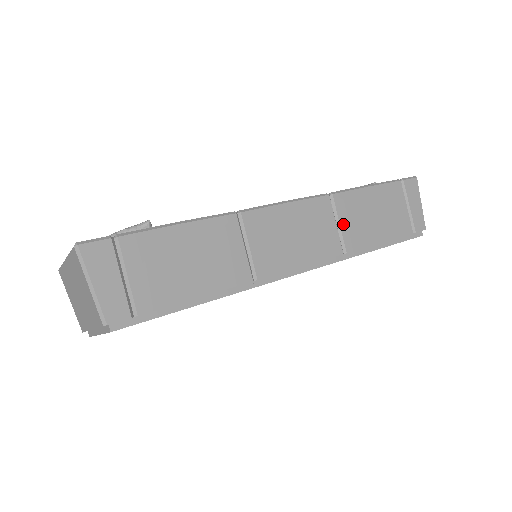
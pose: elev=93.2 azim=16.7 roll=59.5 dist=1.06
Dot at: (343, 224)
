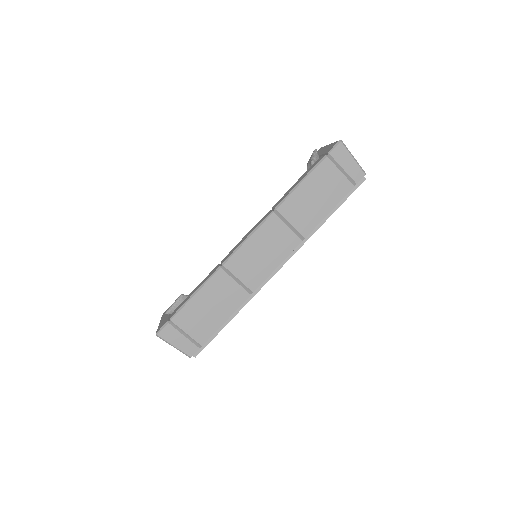
Dot at: (293, 223)
